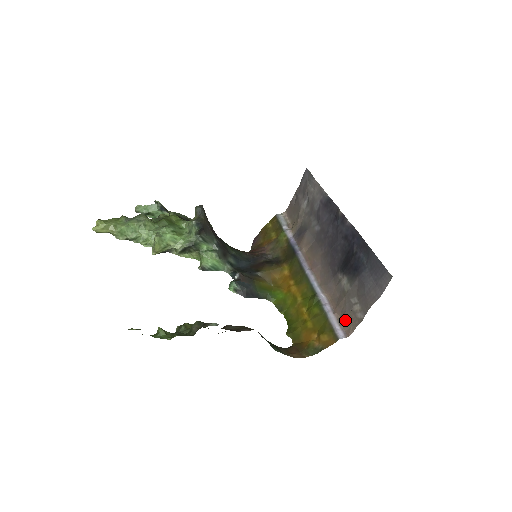
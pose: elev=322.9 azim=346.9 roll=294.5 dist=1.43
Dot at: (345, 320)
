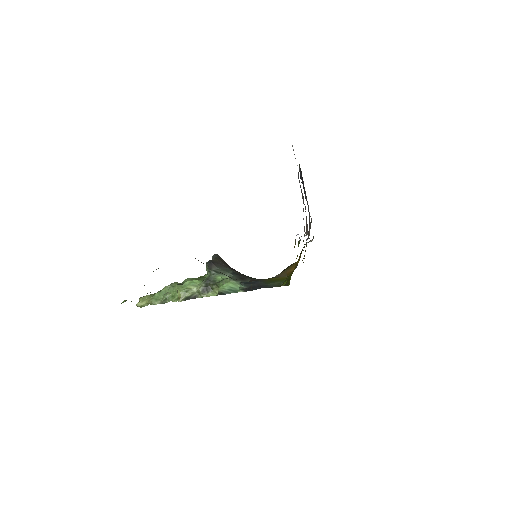
Dot at: occluded
